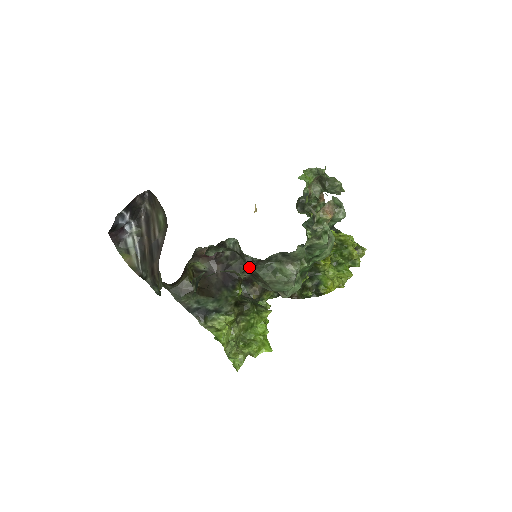
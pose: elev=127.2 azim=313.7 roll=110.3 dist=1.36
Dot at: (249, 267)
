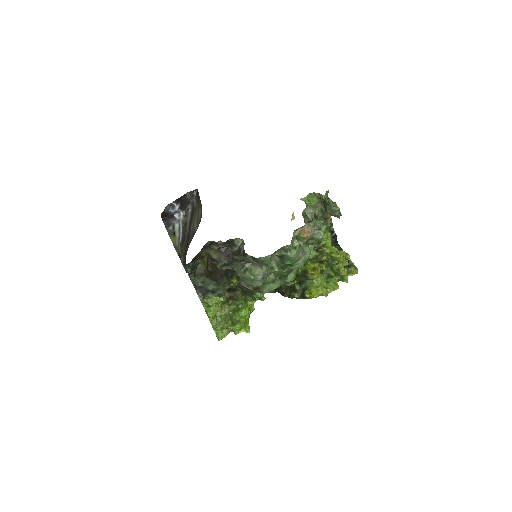
Dot at: (227, 263)
